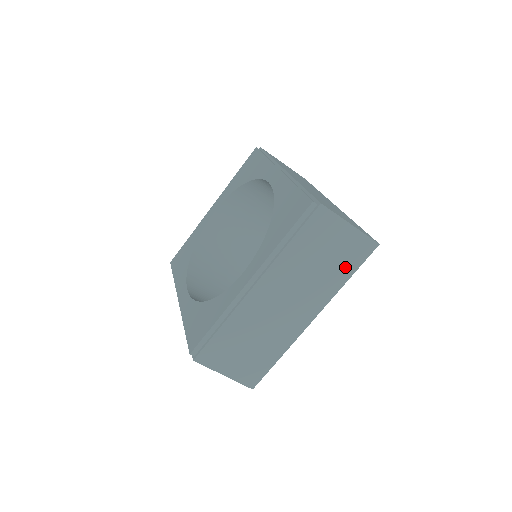
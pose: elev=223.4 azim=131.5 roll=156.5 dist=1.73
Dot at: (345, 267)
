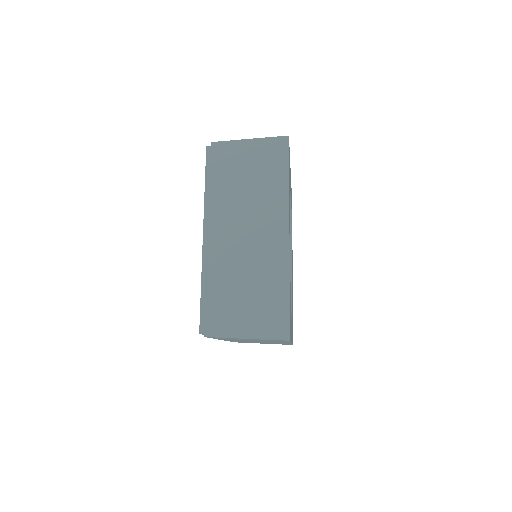
Dot at: occluded
